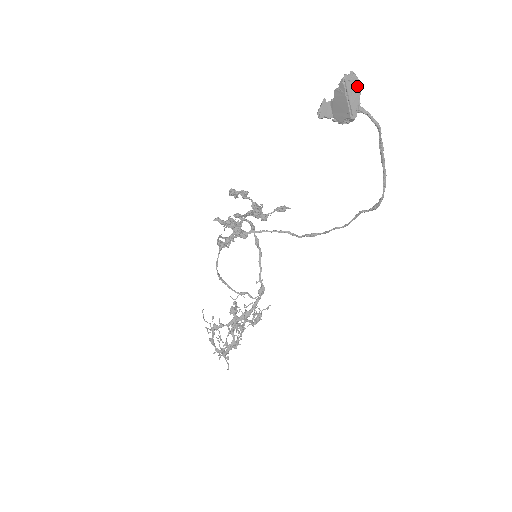
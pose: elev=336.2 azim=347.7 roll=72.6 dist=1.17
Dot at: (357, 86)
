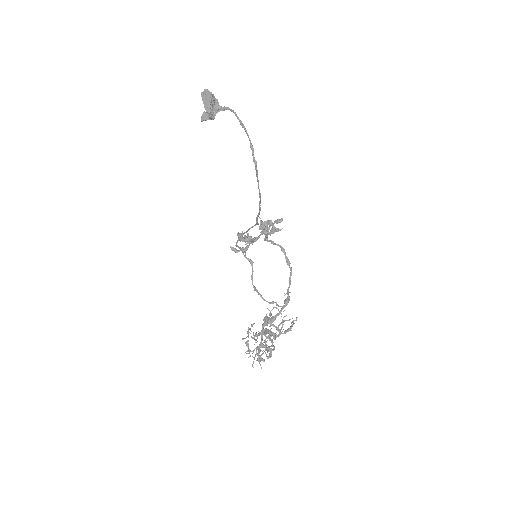
Dot at: (208, 95)
